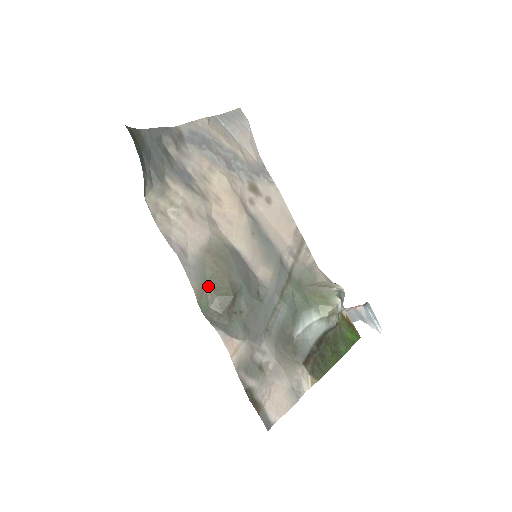
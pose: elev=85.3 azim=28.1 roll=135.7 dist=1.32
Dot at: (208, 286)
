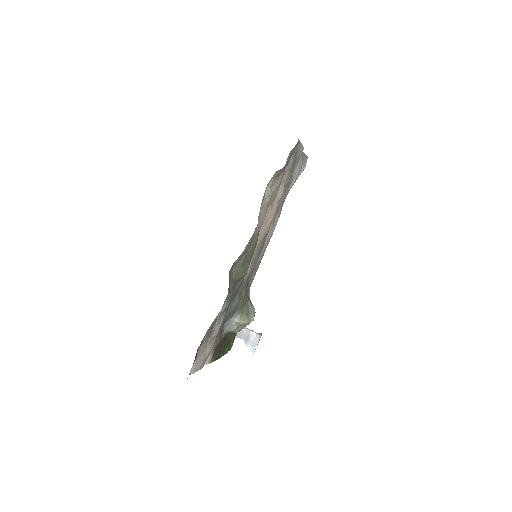
Dot at: (245, 256)
